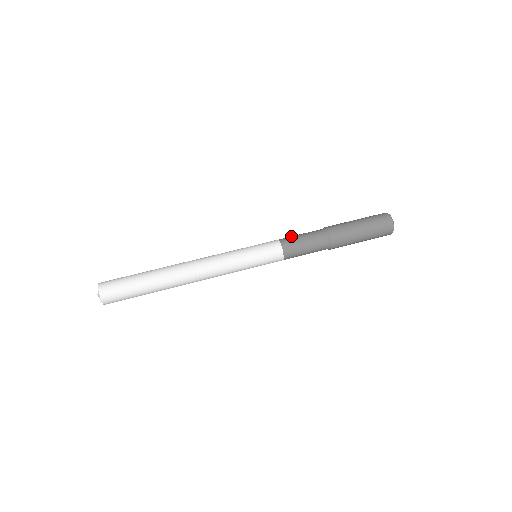
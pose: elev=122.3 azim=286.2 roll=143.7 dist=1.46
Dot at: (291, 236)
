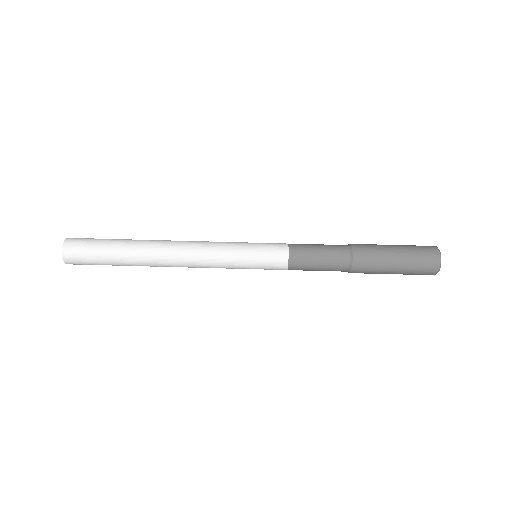
Dot at: (306, 257)
